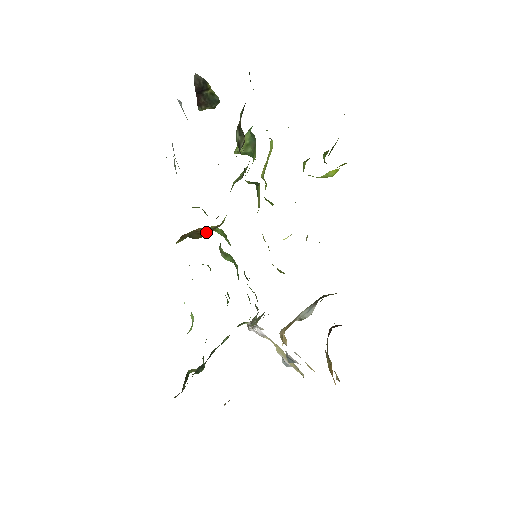
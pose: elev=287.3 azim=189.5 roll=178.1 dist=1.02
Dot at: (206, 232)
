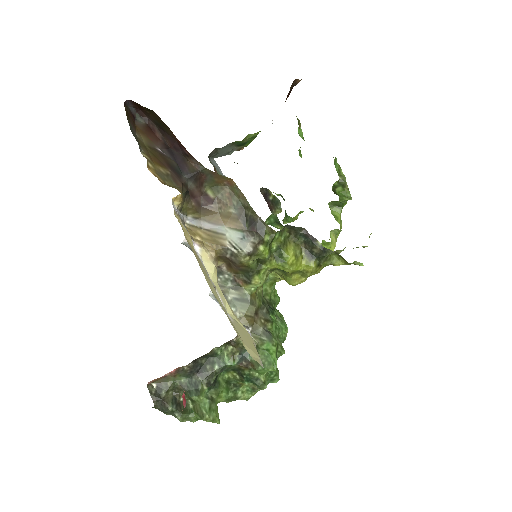
Dot at: occluded
